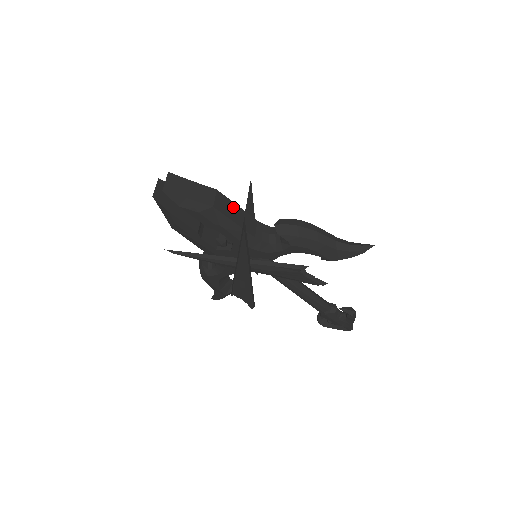
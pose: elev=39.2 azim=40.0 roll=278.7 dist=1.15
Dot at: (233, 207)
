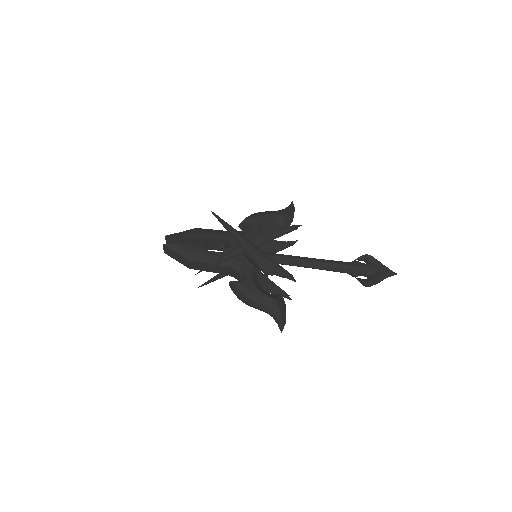
Dot at: occluded
